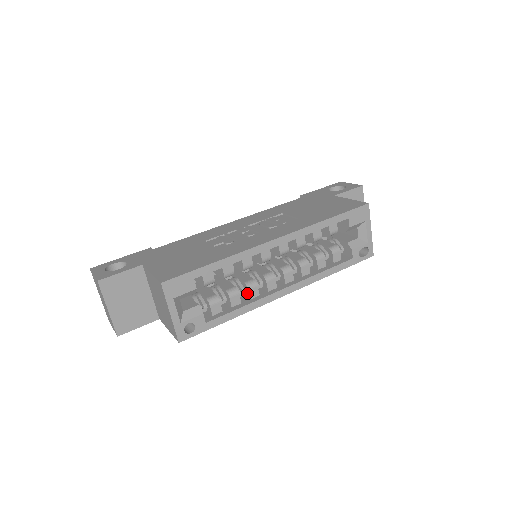
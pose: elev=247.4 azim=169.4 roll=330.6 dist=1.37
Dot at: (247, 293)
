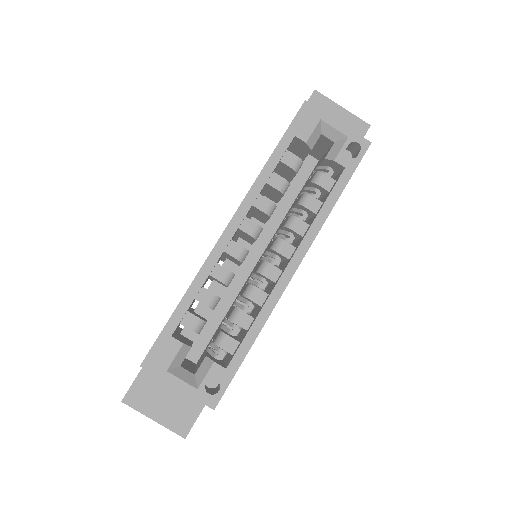
Dot at: occluded
